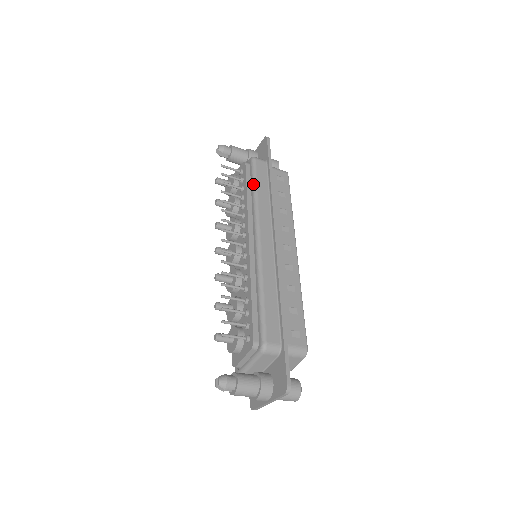
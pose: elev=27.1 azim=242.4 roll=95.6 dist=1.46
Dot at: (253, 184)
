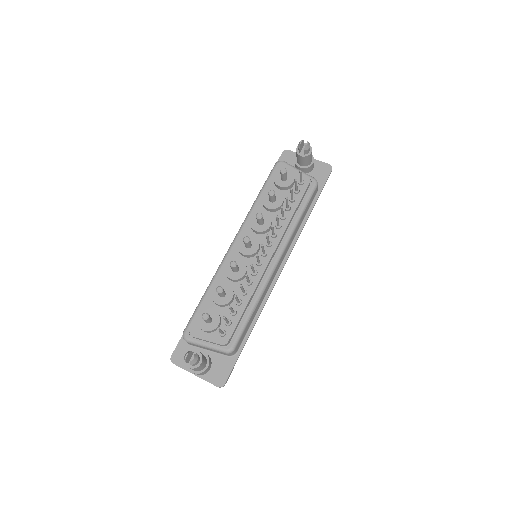
Dot at: (303, 209)
